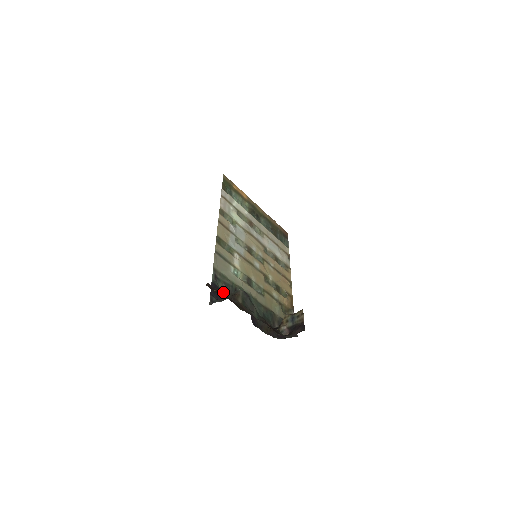
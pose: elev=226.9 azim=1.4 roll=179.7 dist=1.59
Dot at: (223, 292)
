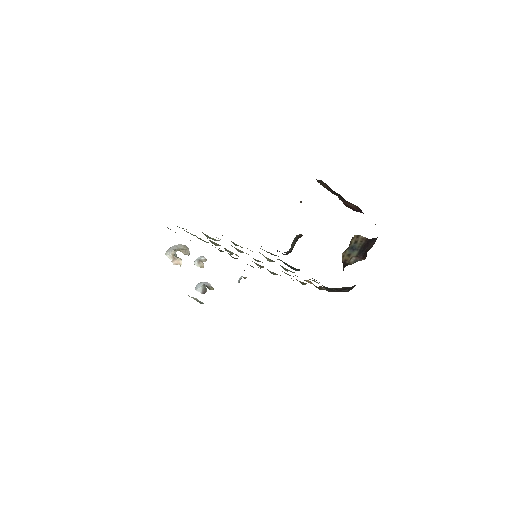
Dot at: occluded
